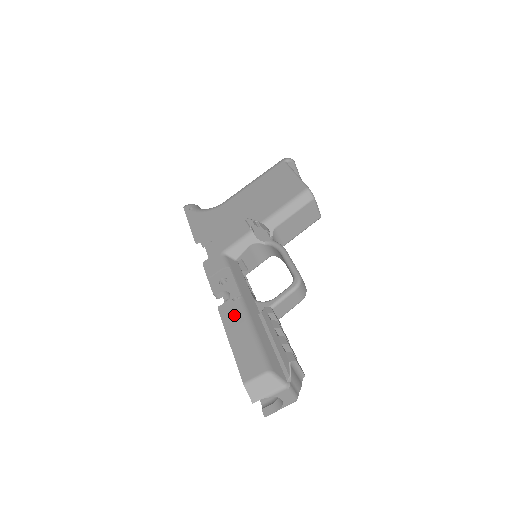
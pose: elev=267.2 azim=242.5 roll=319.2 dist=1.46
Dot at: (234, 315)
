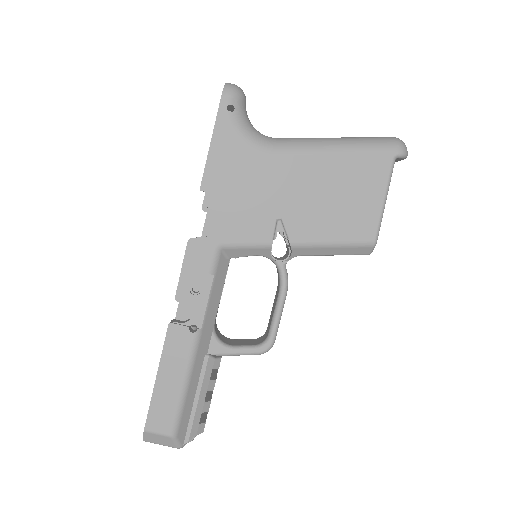
Dot at: (179, 350)
